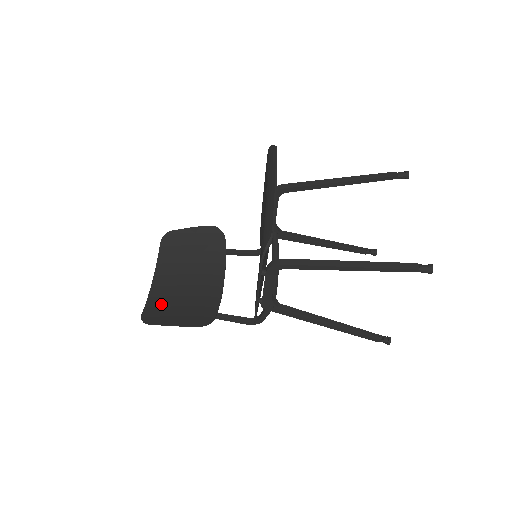
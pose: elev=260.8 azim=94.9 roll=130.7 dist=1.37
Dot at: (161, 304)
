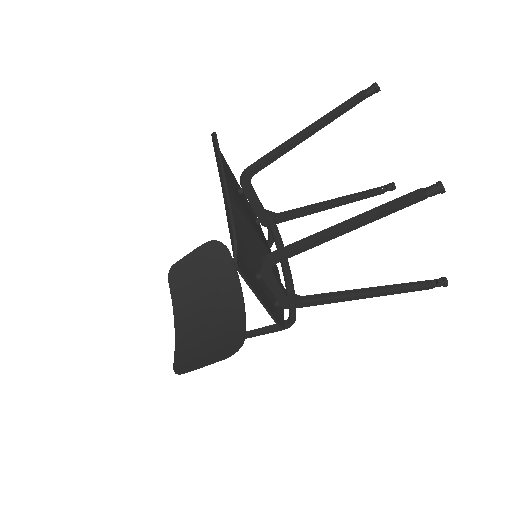
Dot at: (188, 346)
